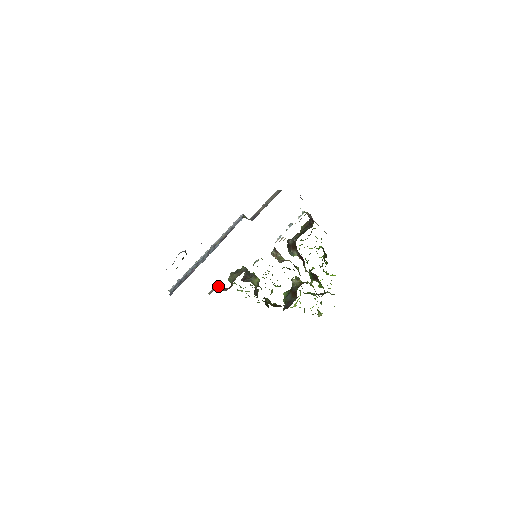
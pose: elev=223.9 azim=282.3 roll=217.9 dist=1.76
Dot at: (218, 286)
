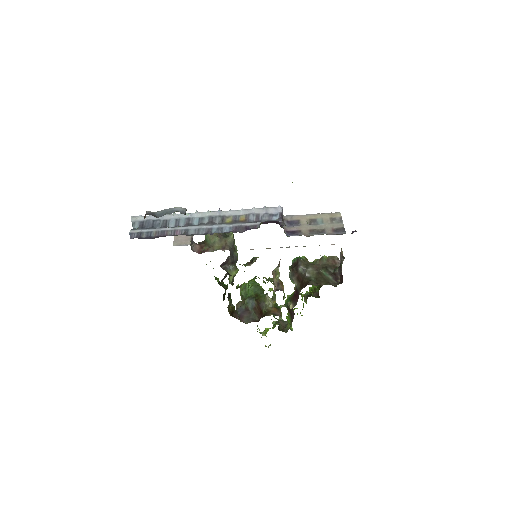
Dot at: (191, 243)
